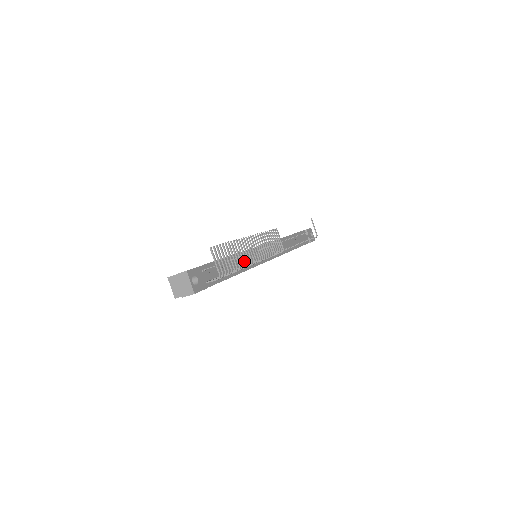
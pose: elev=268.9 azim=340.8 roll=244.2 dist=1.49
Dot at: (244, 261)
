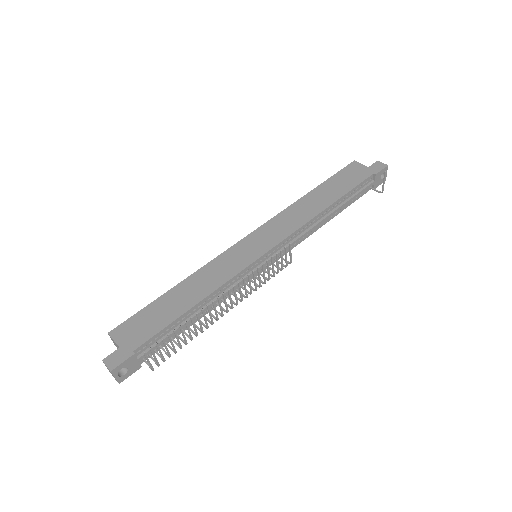
Dot at: (202, 329)
